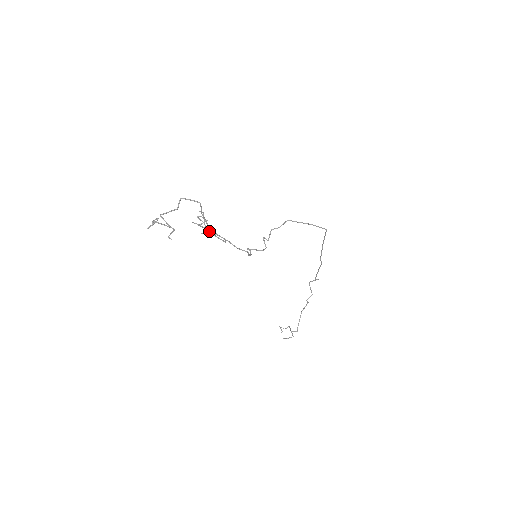
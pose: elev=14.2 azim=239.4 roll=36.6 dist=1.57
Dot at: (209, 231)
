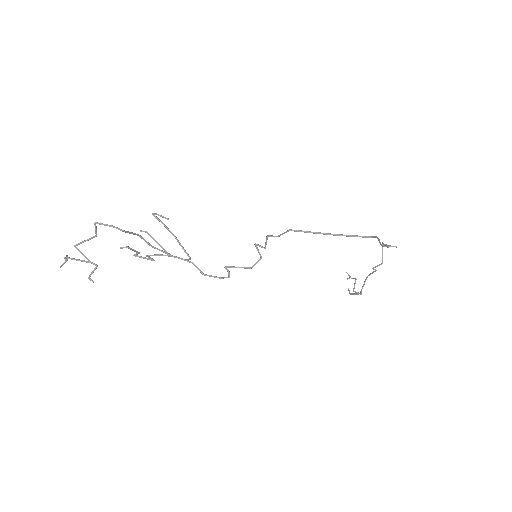
Dot at: (151, 260)
